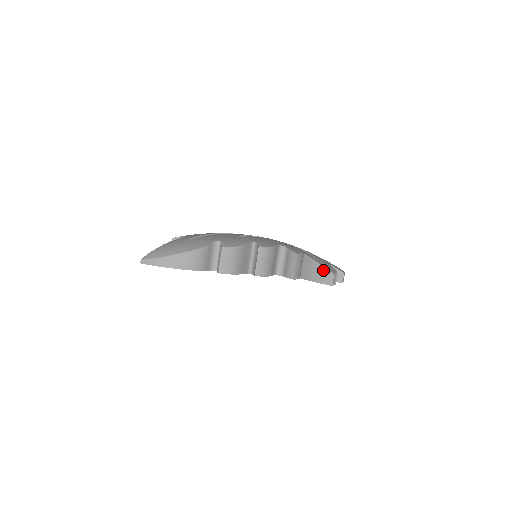
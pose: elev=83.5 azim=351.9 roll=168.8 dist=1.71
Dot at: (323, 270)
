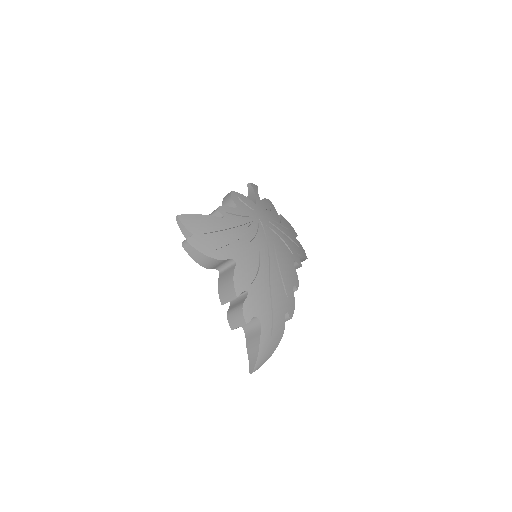
Dot at: (303, 259)
